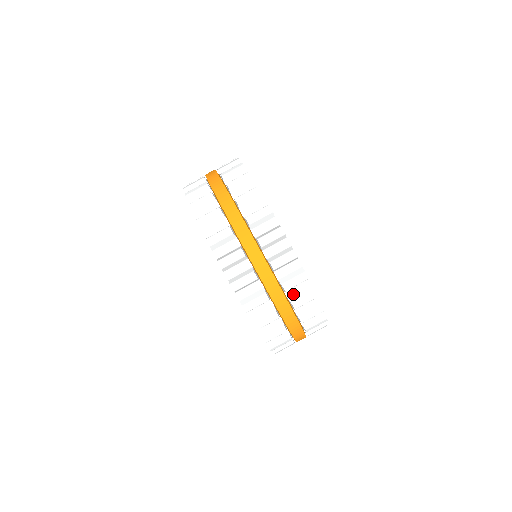
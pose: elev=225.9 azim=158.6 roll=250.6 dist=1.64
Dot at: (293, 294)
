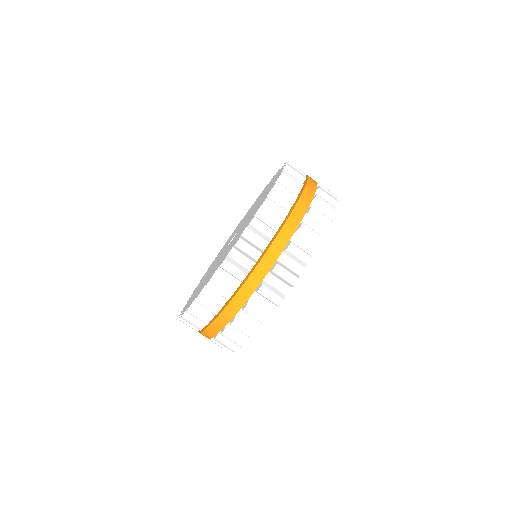
Dot at: (256, 301)
